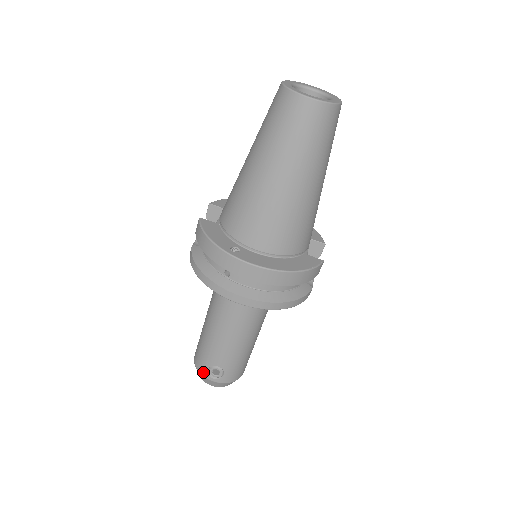
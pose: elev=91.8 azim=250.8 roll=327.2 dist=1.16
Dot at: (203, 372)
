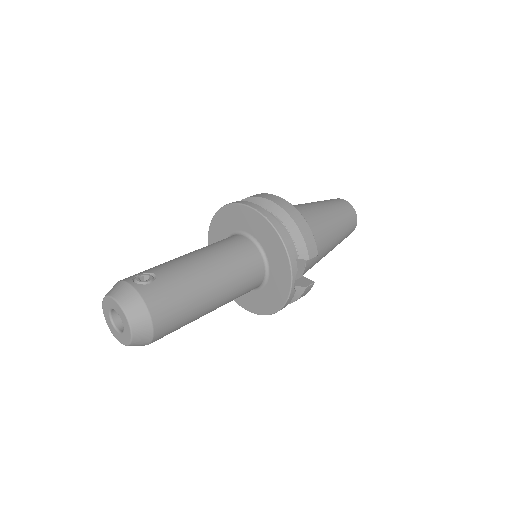
Dot at: (127, 278)
